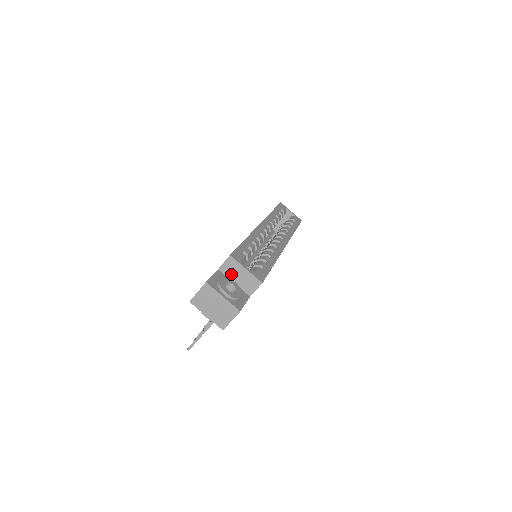
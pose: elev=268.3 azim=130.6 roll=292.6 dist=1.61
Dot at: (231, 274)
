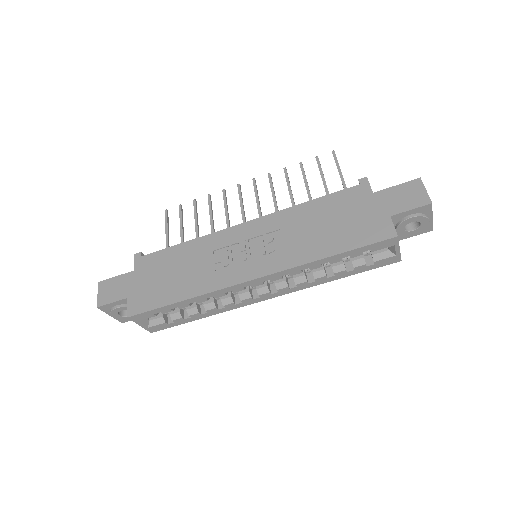
Dot at: occluded
